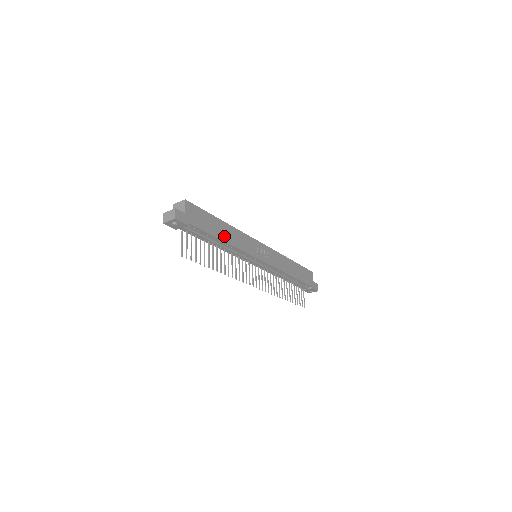
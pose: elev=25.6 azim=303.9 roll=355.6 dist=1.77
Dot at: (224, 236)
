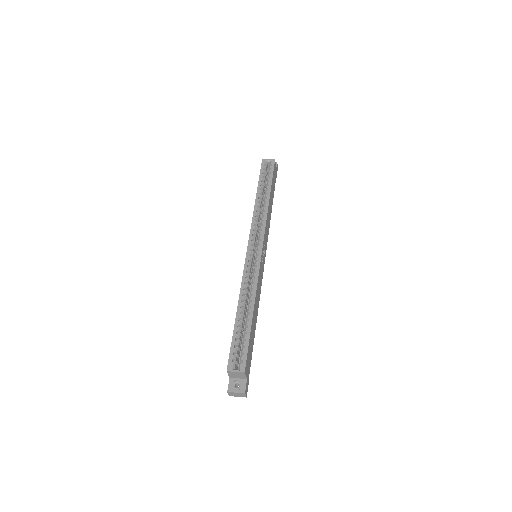
Dot at: (256, 319)
